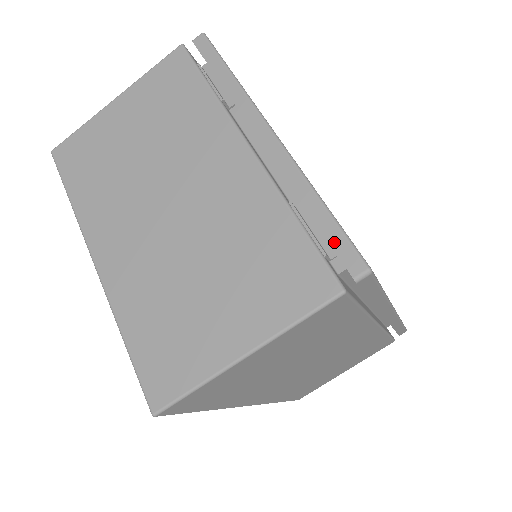
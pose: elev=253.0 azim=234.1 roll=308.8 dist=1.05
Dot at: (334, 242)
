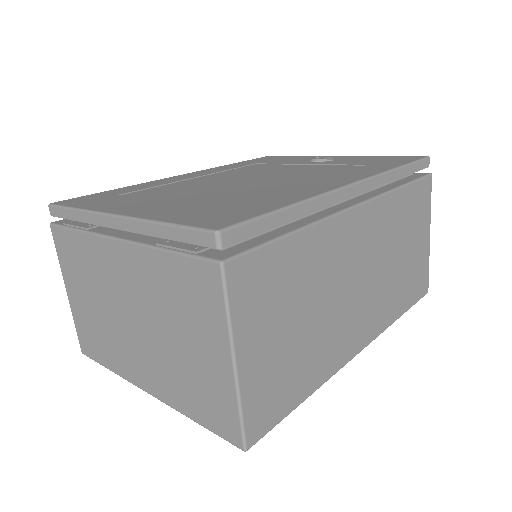
Dot at: (189, 240)
